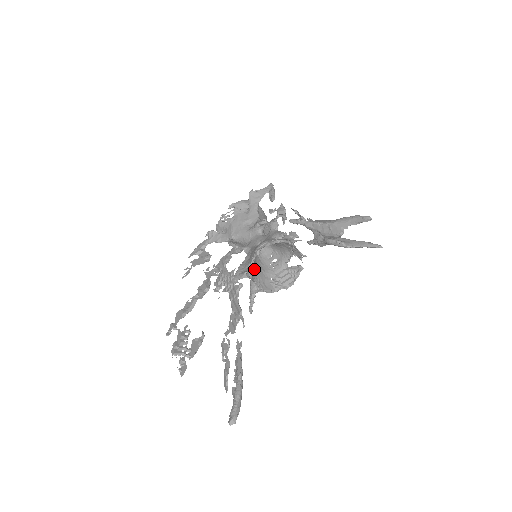
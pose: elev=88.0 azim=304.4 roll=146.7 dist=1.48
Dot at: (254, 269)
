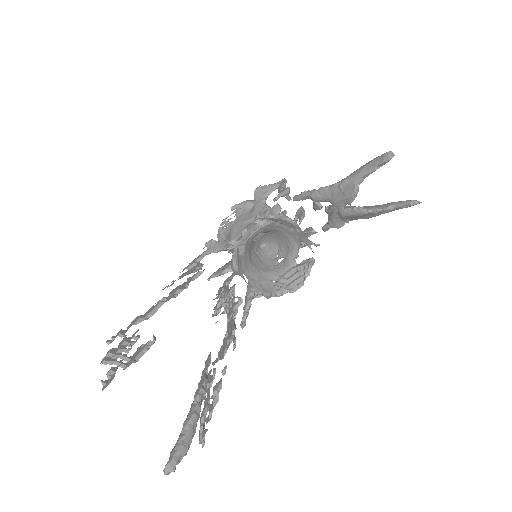
Dot at: (246, 264)
